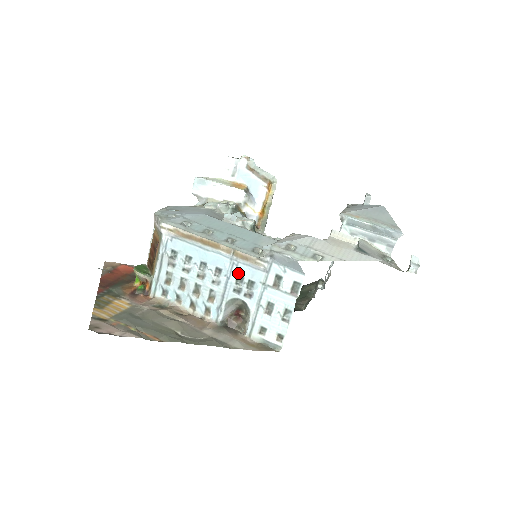
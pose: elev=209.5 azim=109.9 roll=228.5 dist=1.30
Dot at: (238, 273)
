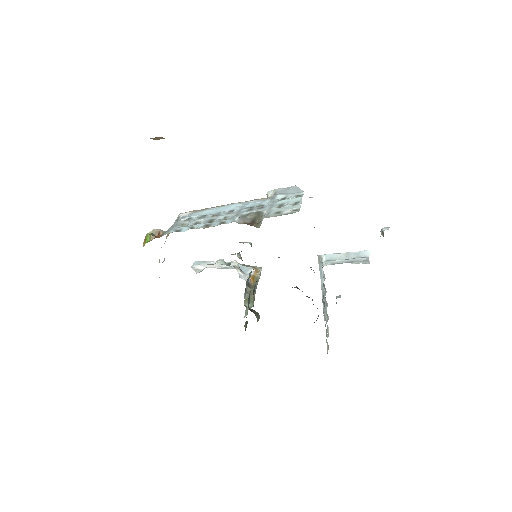
Dot at: (249, 207)
